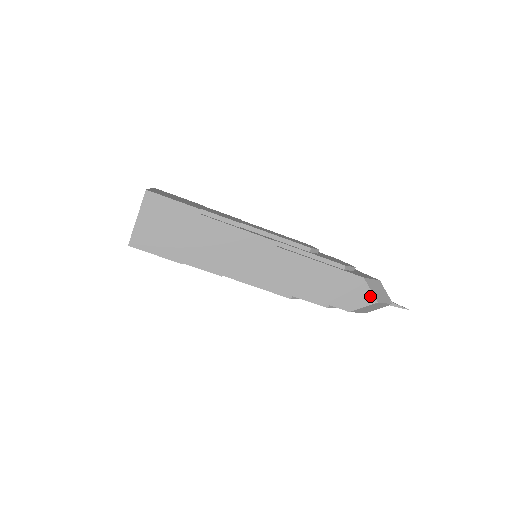
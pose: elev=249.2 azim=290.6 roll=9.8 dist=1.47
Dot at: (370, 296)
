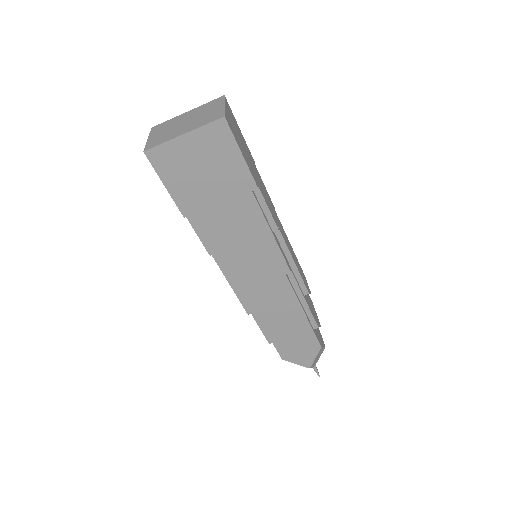
Dot at: (310, 361)
